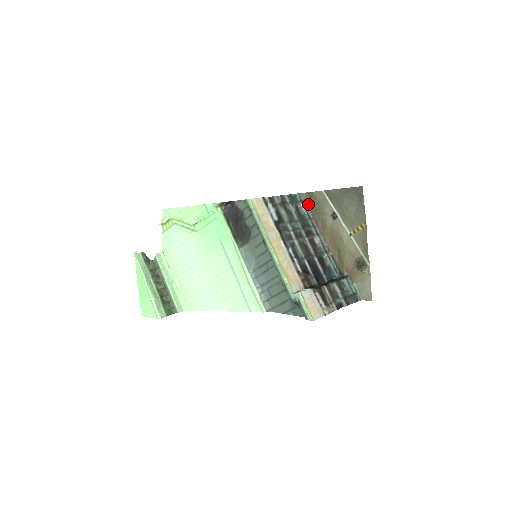
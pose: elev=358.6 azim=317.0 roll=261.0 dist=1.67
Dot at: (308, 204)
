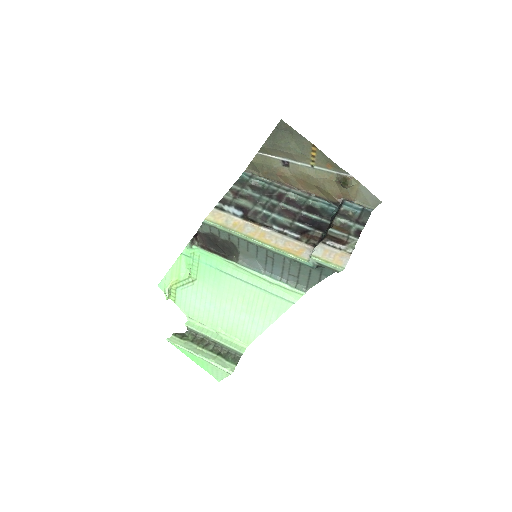
Dot at: (258, 174)
